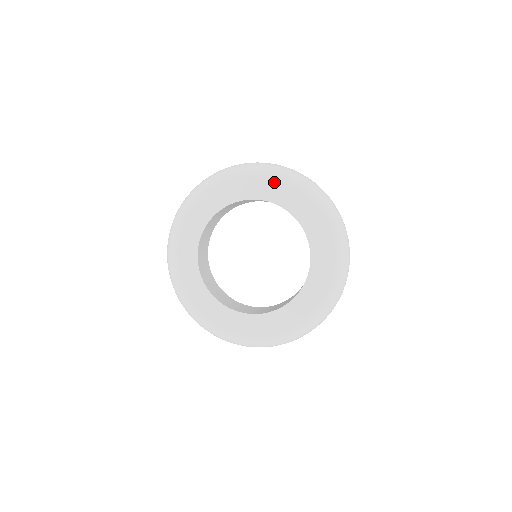
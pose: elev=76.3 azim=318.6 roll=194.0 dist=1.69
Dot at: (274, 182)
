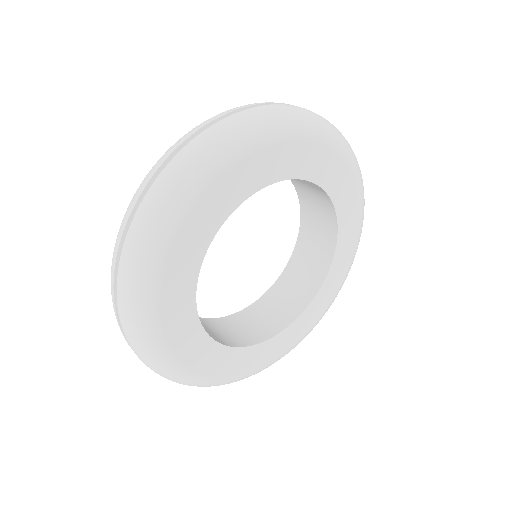
Dot at: (217, 186)
